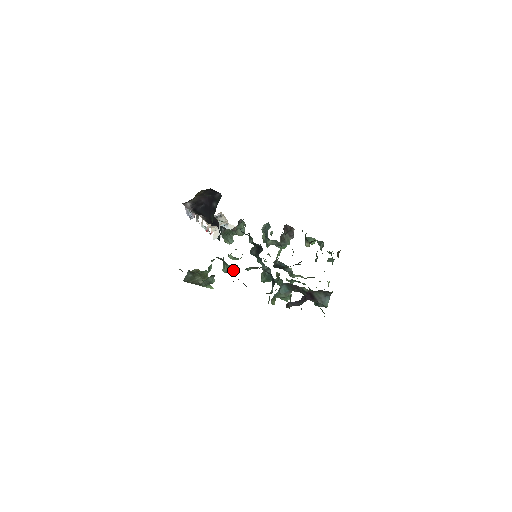
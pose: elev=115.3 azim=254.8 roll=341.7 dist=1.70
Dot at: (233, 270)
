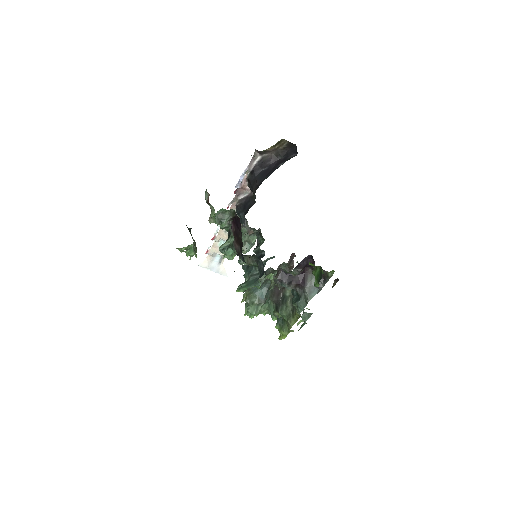
Dot at: (228, 254)
